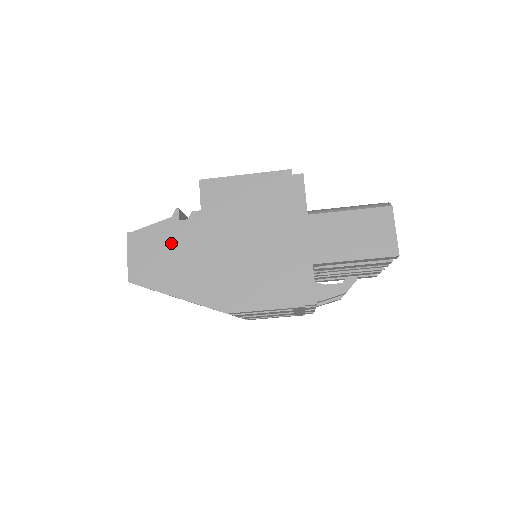
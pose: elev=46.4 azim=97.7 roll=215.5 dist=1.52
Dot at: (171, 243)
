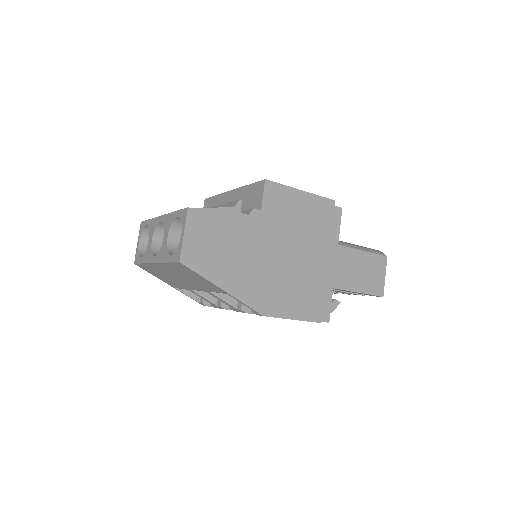
Dot at: (229, 234)
